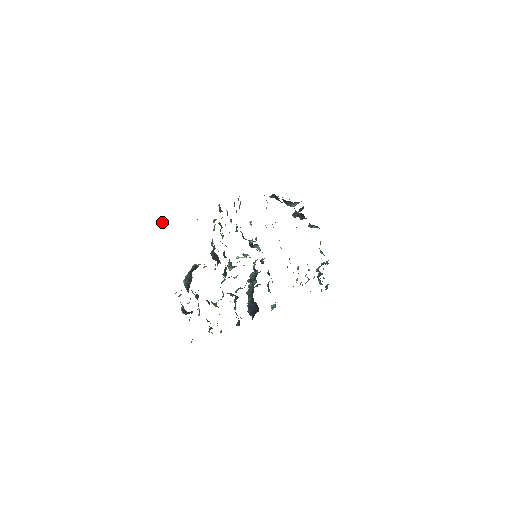
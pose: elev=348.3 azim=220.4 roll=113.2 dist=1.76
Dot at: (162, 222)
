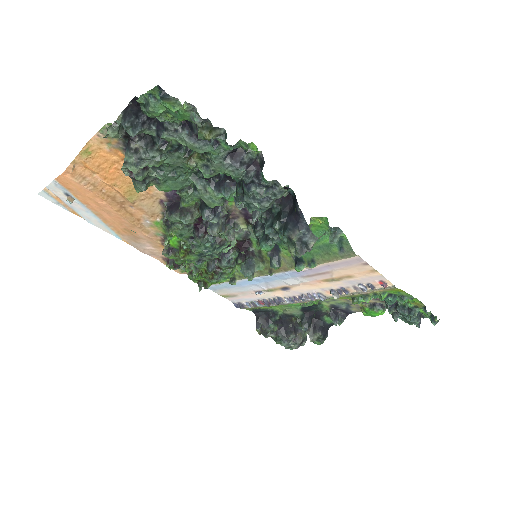
Dot at: (67, 198)
